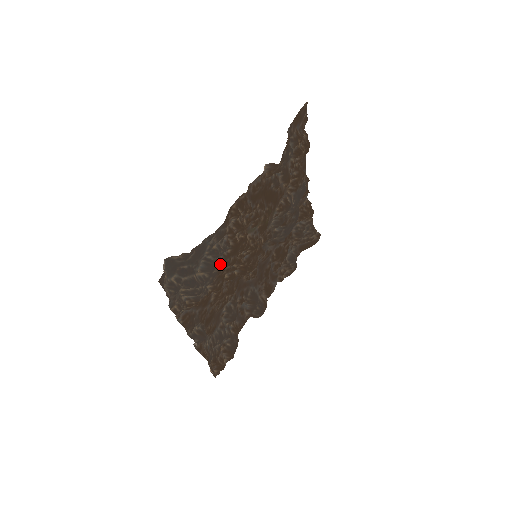
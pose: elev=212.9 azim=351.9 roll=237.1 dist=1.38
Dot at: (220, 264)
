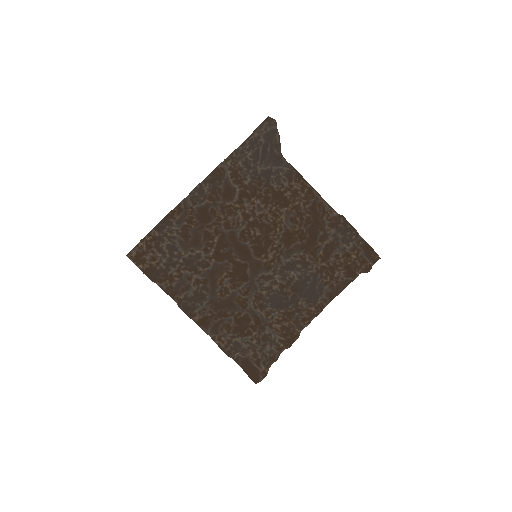
Dot at: (267, 183)
